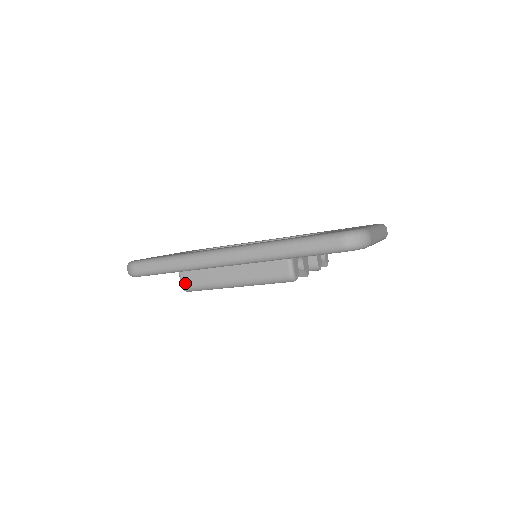
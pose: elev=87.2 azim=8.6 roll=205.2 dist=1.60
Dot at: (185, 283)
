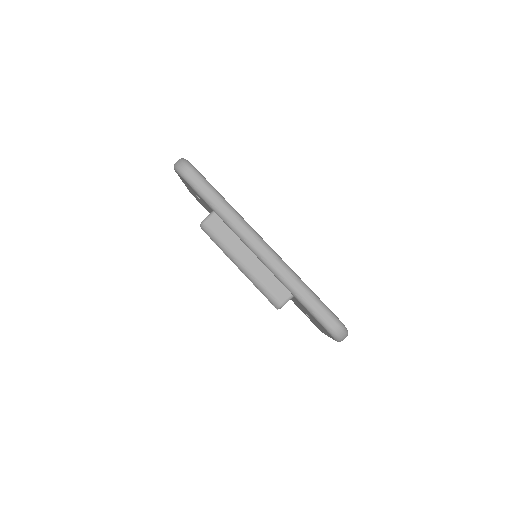
Dot at: (209, 223)
